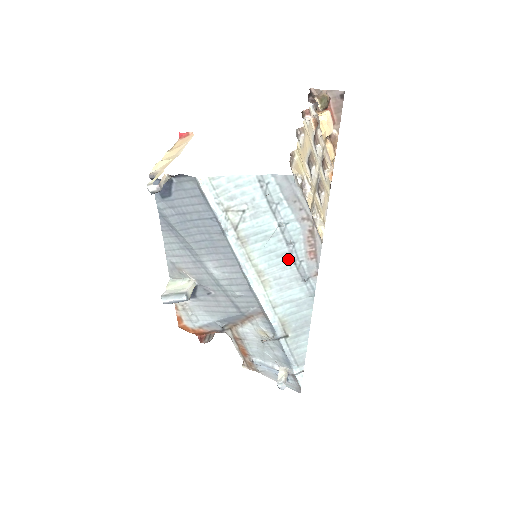
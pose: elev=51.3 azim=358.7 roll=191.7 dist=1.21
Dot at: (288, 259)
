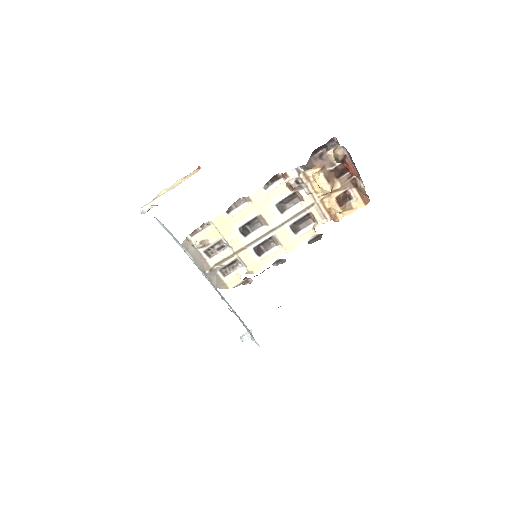
Dot at: occluded
